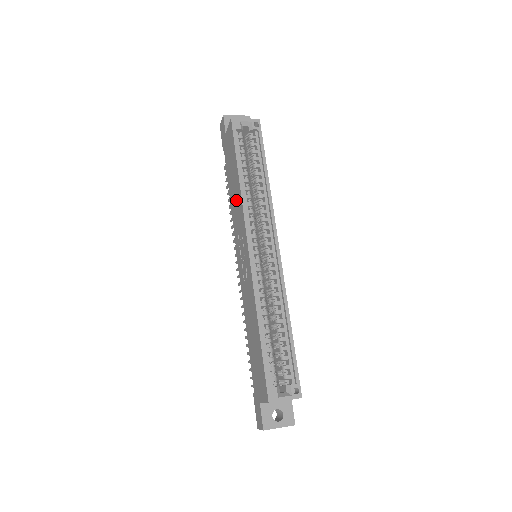
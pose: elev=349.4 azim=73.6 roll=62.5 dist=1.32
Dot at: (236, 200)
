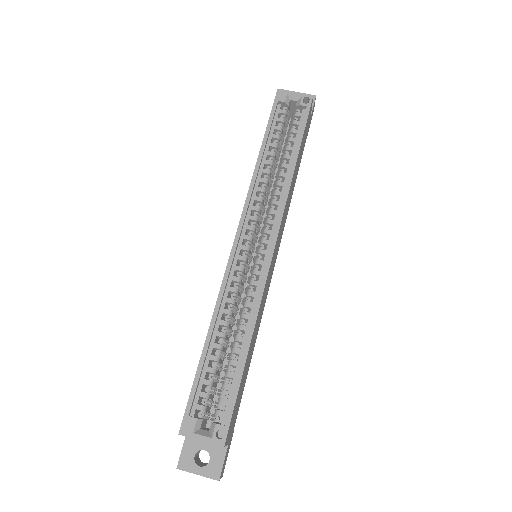
Dot at: occluded
